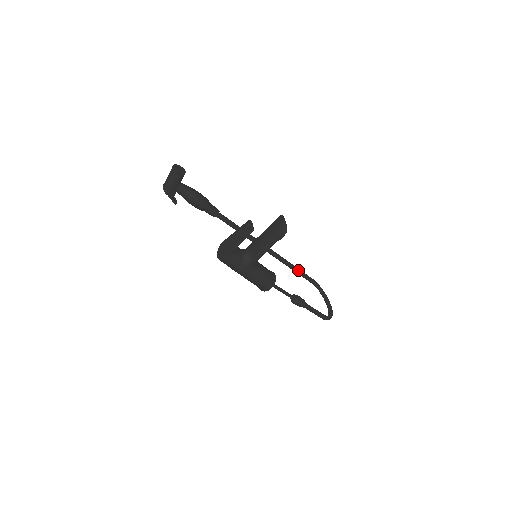
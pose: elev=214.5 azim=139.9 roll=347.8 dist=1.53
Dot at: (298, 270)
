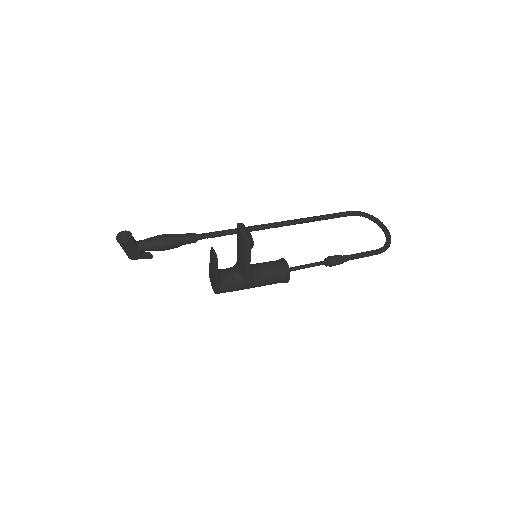
Dot at: (325, 217)
